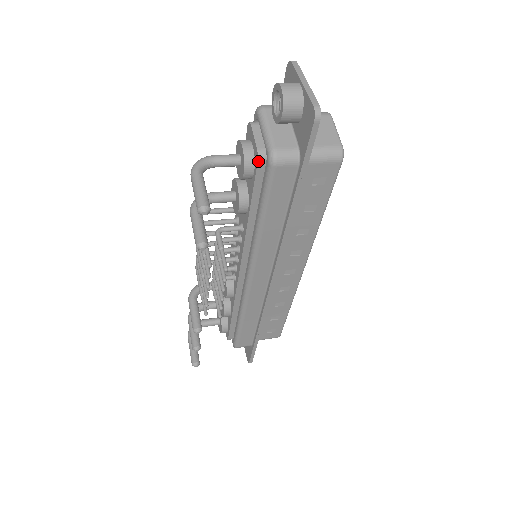
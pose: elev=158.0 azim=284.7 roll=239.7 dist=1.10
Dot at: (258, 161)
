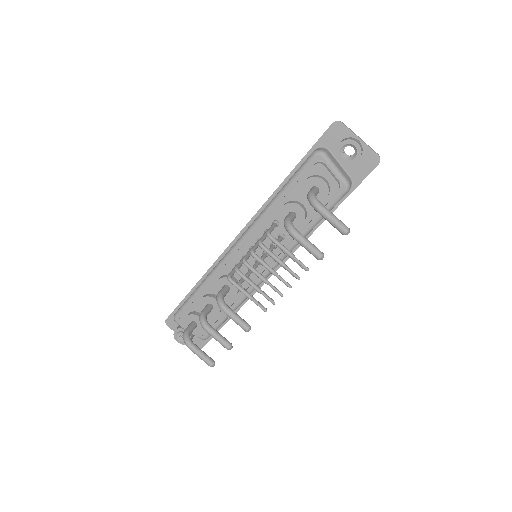
Dot at: (338, 190)
